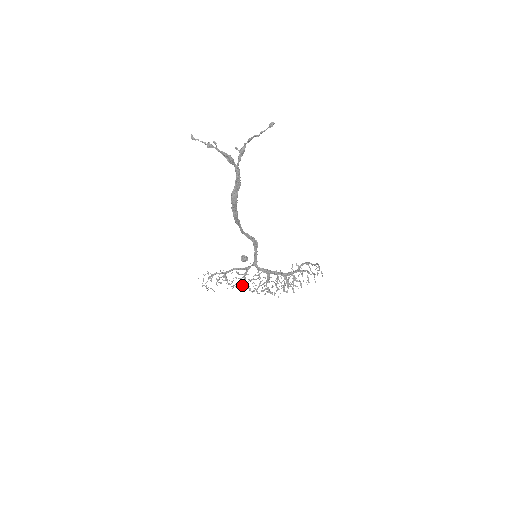
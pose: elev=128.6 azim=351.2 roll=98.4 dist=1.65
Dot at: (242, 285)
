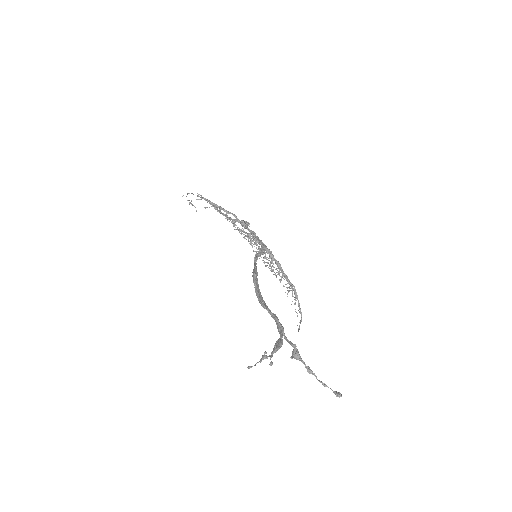
Dot at: (229, 218)
